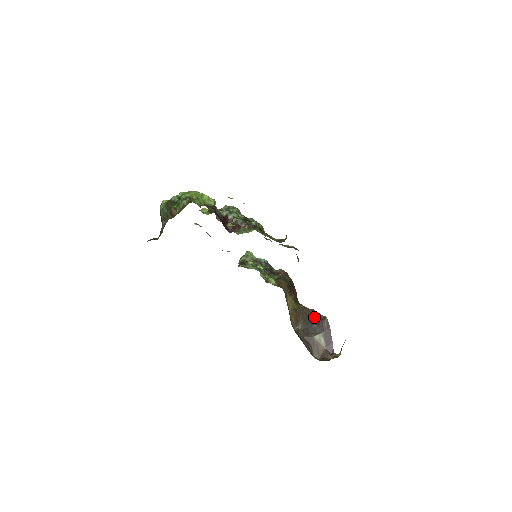
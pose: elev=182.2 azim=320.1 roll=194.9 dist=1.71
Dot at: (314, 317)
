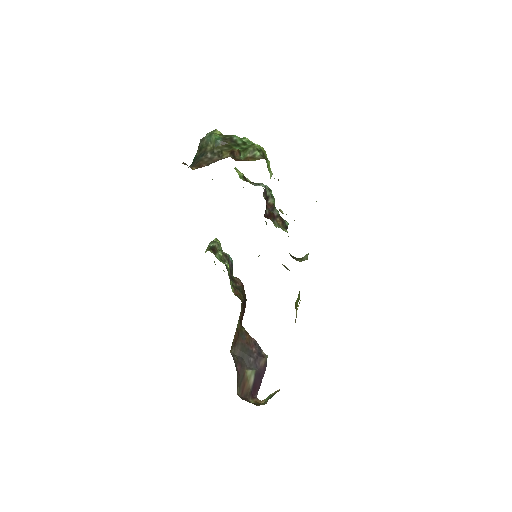
Dot at: (254, 349)
